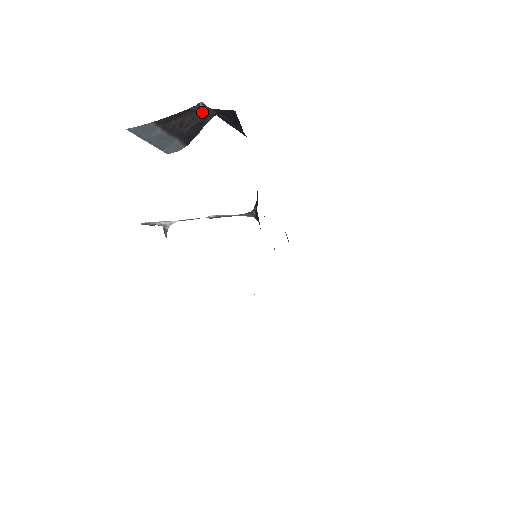
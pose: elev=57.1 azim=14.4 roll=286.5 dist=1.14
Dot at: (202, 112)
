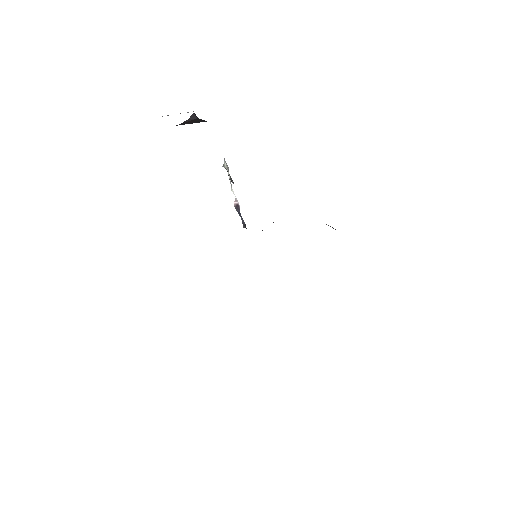
Dot at: occluded
